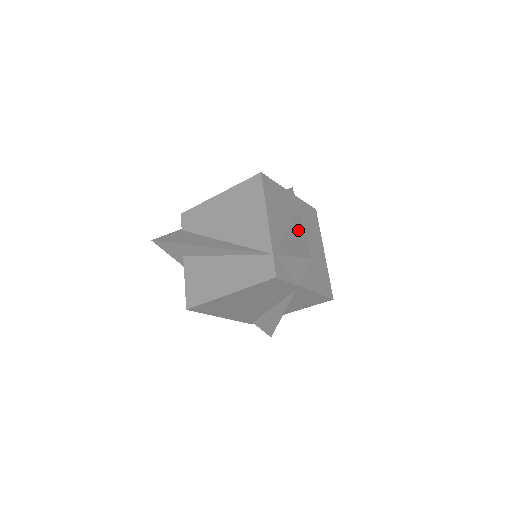
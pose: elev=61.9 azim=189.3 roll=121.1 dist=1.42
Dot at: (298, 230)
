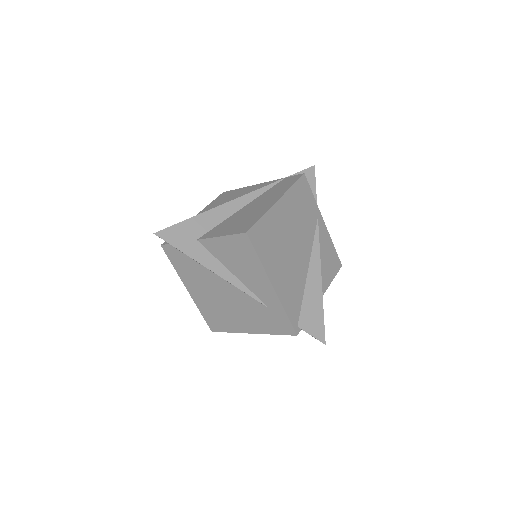
Dot at: occluded
